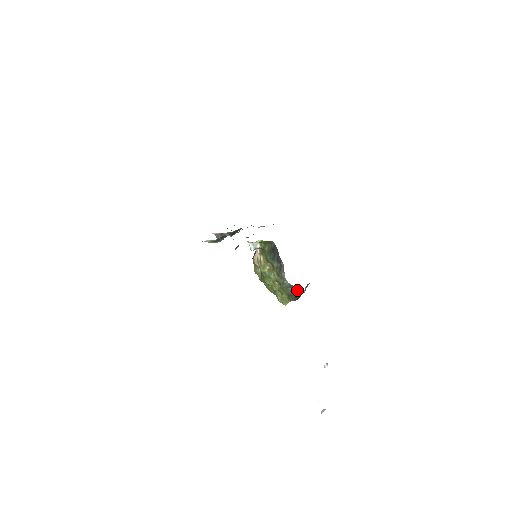
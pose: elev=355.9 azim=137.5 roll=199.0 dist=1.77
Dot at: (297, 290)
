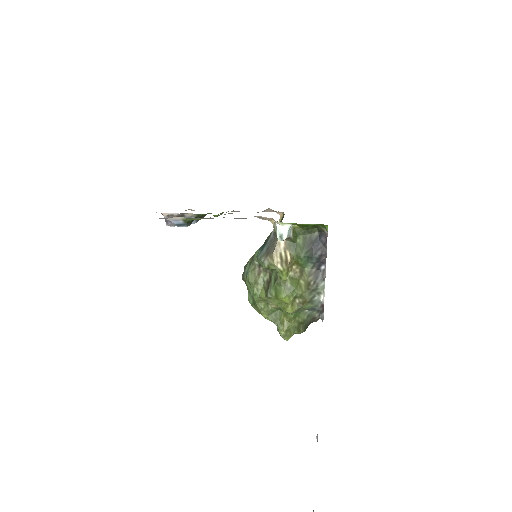
Dot at: (316, 315)
